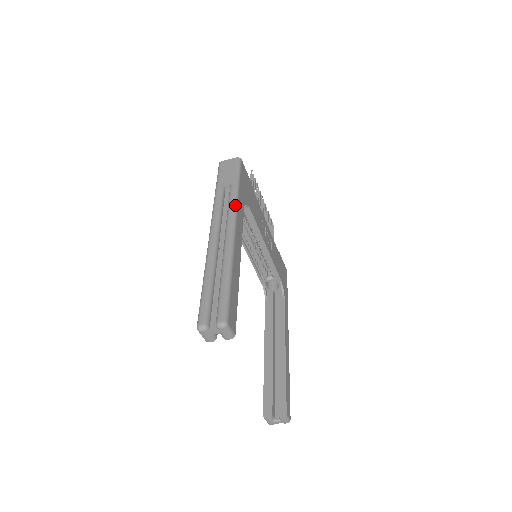
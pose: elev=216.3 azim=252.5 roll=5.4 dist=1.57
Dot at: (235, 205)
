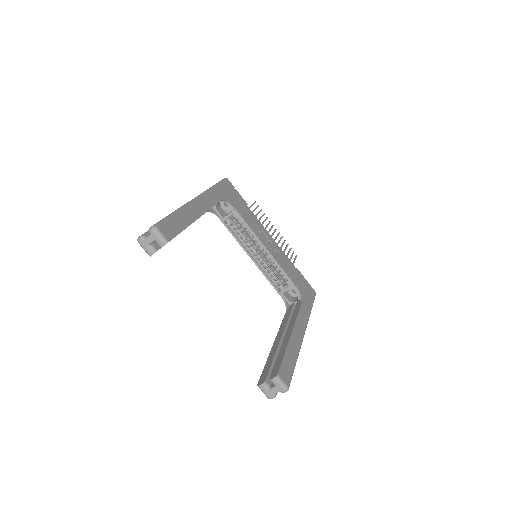
Dot at: (205, 191)
